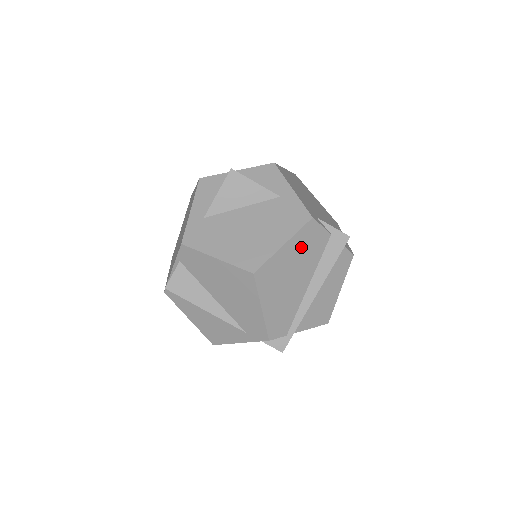
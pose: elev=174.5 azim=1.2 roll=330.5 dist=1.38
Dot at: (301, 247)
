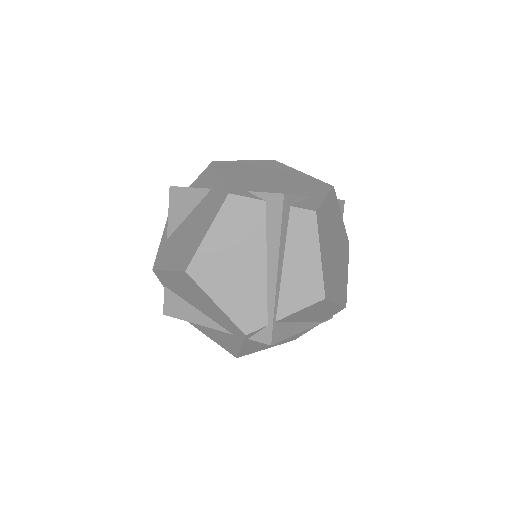
Dot at: (231, 227)
